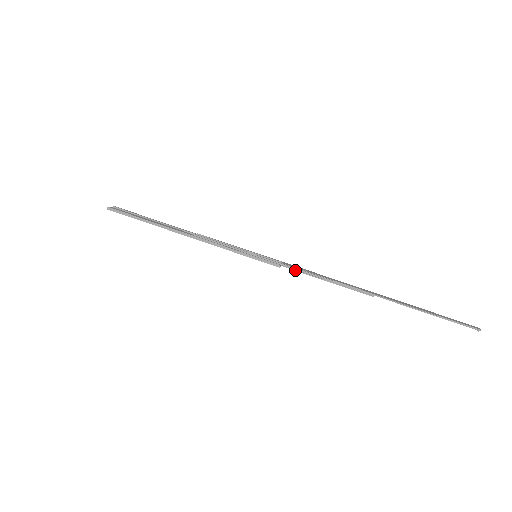
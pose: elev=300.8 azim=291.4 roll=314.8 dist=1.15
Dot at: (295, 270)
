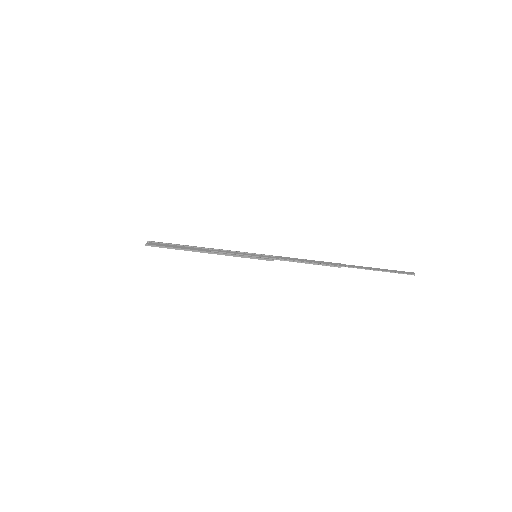
Dot at: occluded
